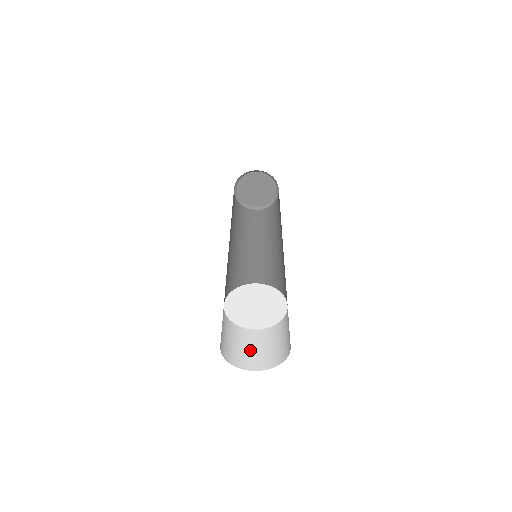
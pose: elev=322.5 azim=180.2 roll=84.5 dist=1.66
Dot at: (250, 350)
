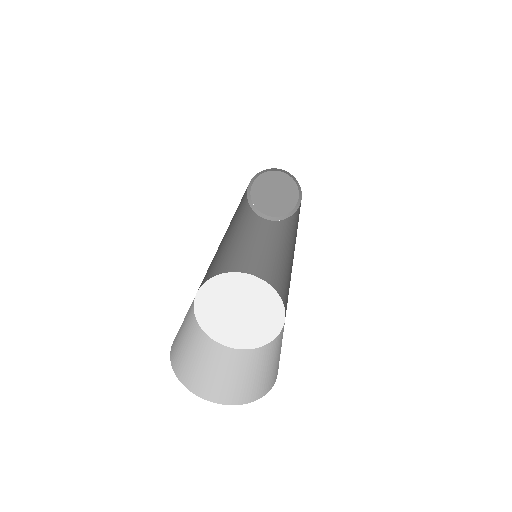
Dot at: (254, 374)
